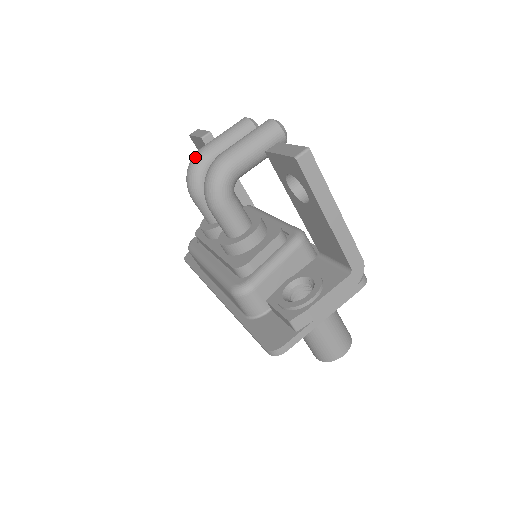
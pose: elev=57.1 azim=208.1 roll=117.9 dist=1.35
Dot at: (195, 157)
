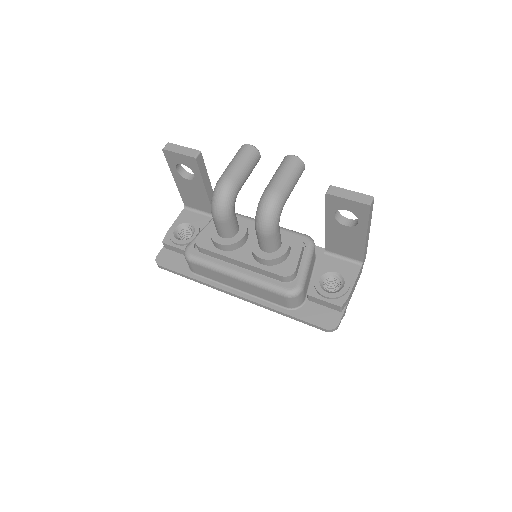
Dot at: (225, 187)
